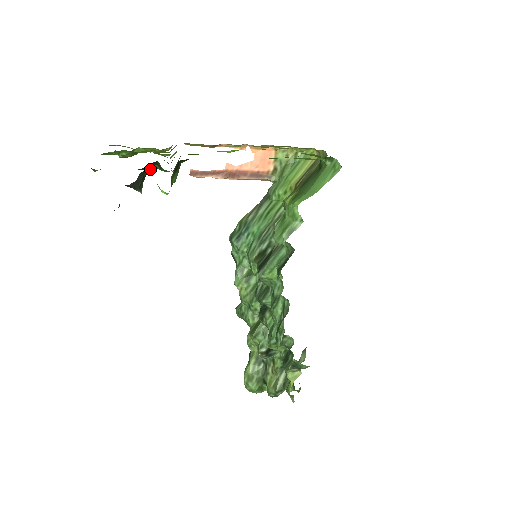
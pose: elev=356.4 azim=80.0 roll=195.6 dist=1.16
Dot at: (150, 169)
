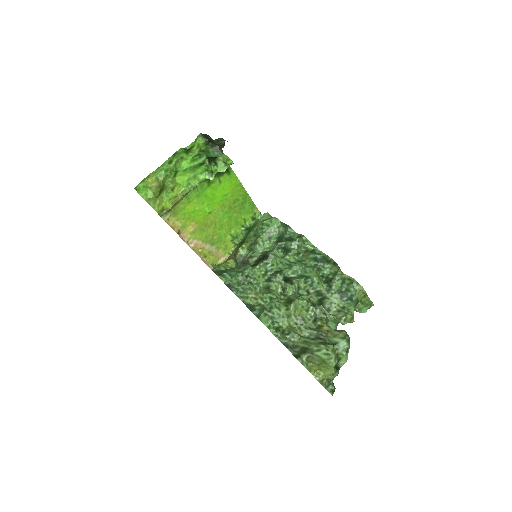
Dot at: (209, 164)
